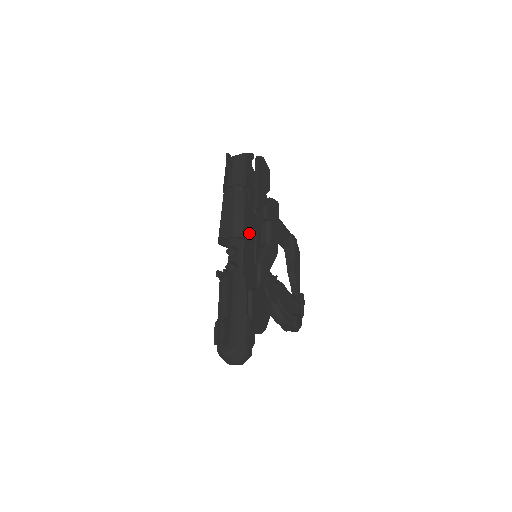
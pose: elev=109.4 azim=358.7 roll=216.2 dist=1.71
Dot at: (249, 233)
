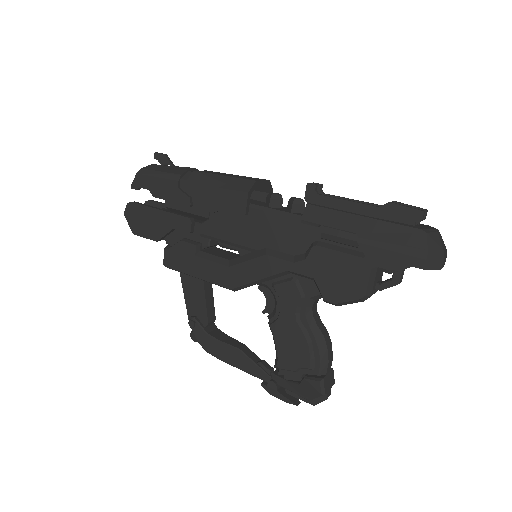
Dot at: occluded
